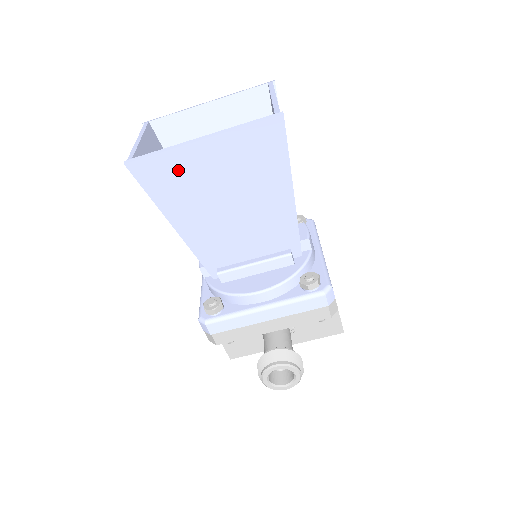
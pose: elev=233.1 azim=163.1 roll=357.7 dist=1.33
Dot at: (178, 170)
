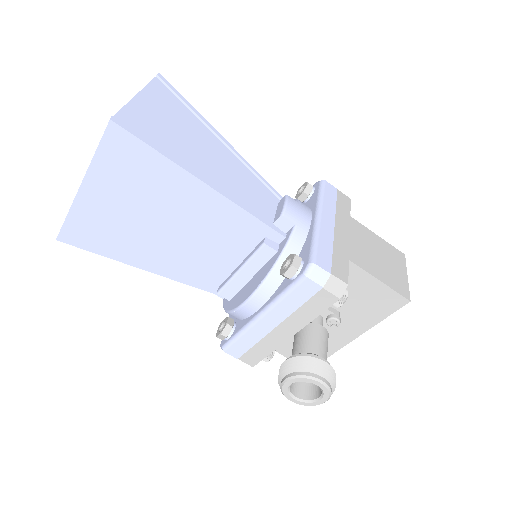
Dot at: (93, 222)
